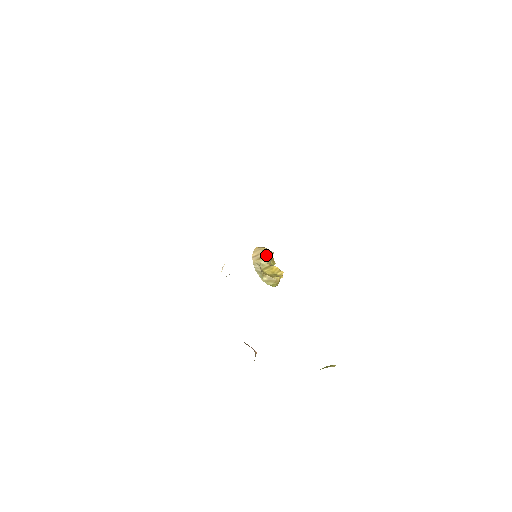
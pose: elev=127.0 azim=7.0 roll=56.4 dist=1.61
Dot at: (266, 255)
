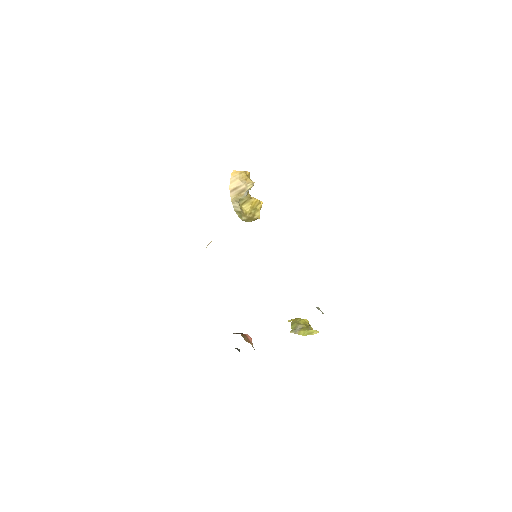
Dot at: (246, 189)
